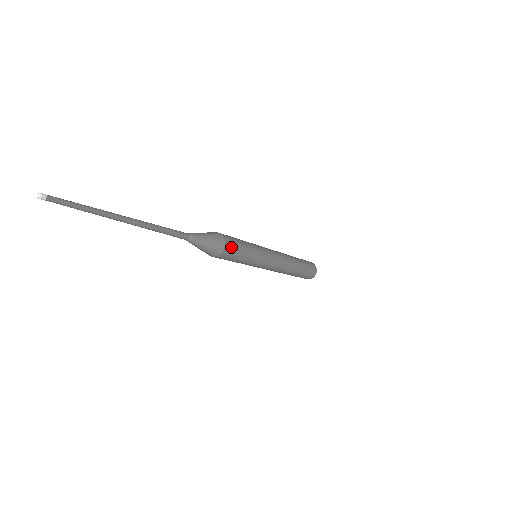
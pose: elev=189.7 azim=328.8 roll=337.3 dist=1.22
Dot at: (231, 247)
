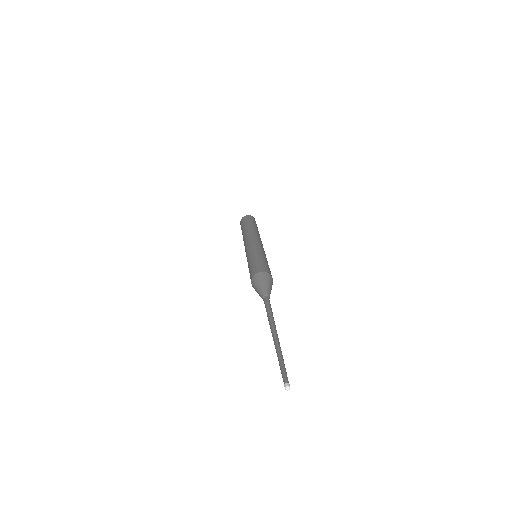
Dot at: (268, 270)
